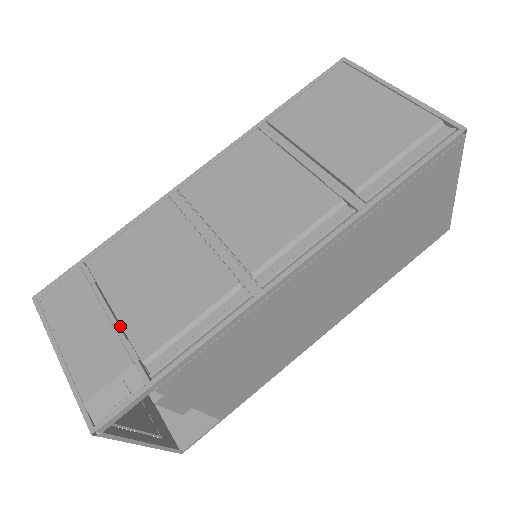
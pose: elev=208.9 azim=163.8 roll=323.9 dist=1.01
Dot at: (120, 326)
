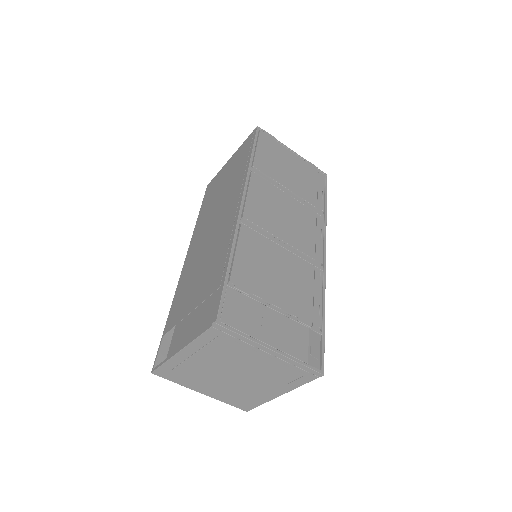
Dot at: (284, 313)
